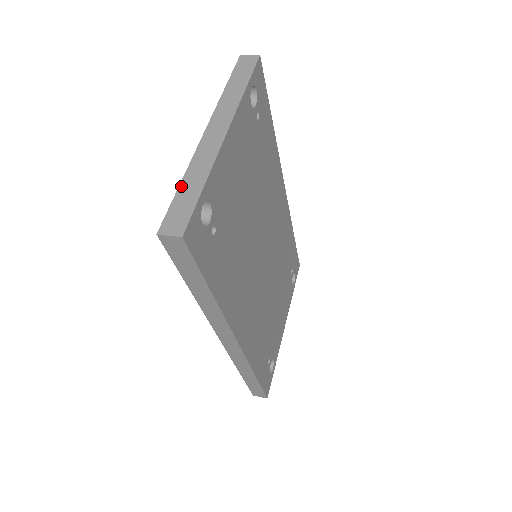
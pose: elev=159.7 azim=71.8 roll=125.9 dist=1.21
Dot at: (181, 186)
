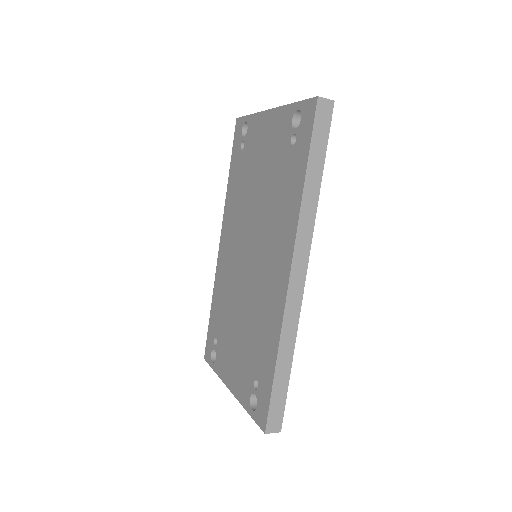
Dot at: (296, 102)
